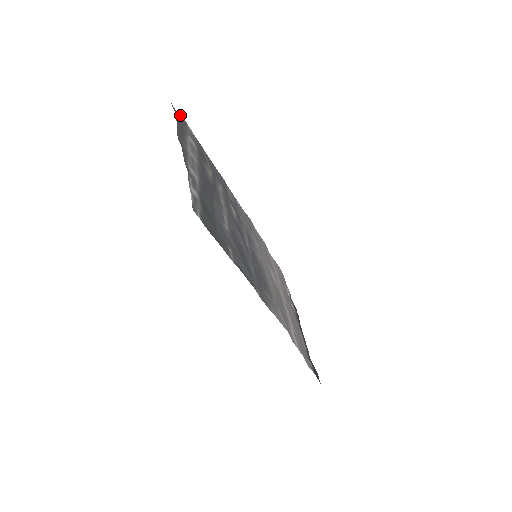
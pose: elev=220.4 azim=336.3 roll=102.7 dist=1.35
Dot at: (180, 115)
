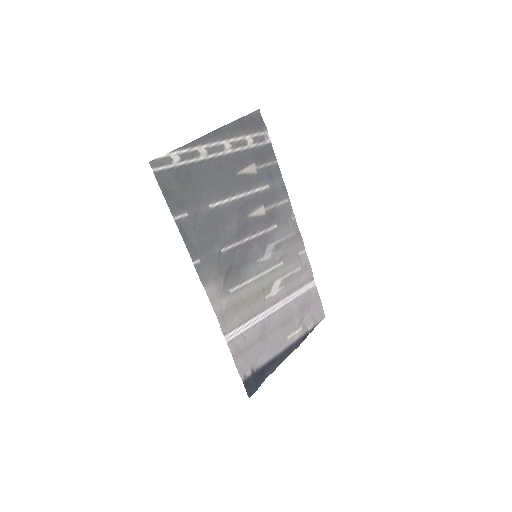
Dot at: occluded
